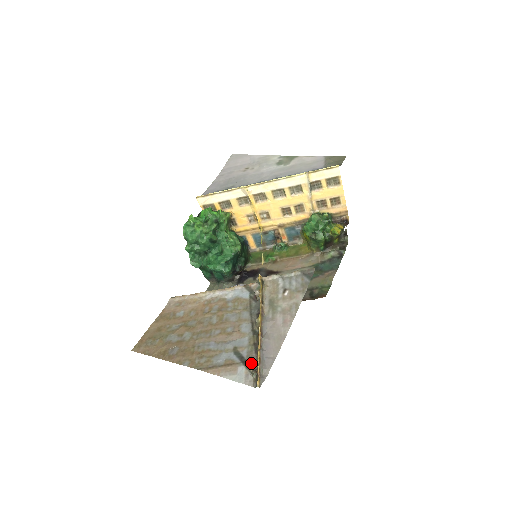
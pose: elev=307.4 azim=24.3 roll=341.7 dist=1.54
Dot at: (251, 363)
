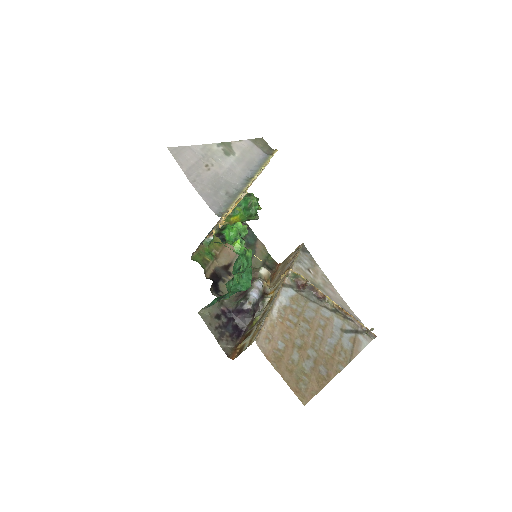
Dot at: (359, 329)
